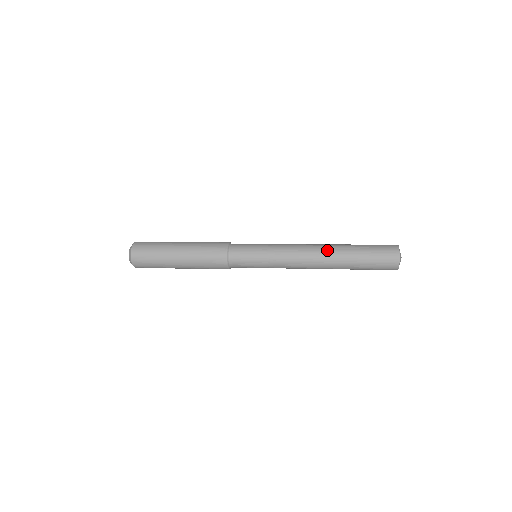
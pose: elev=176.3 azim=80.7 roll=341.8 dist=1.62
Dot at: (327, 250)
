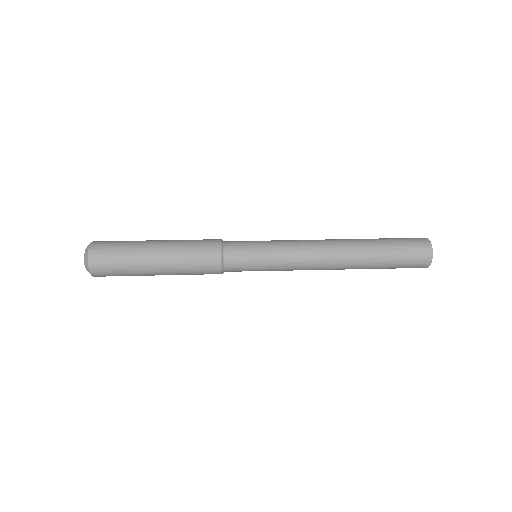
Dot at: (347, 263)
